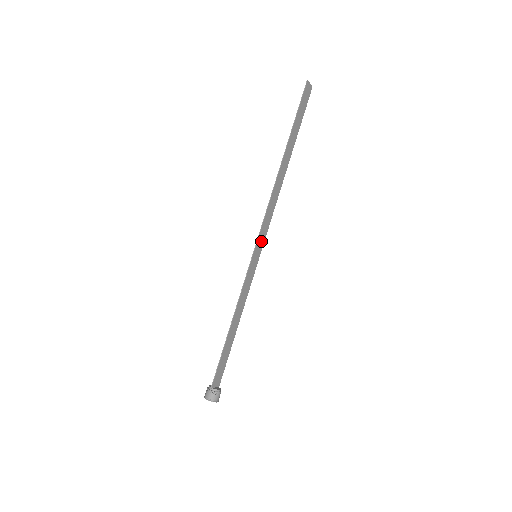
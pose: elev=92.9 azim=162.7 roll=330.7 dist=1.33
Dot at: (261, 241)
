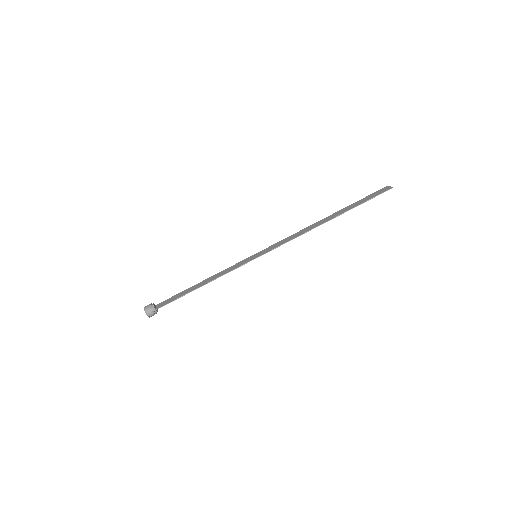
Dot at: (267, 250)
